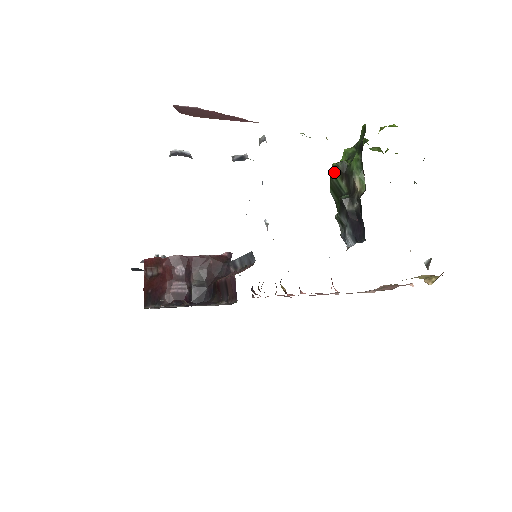
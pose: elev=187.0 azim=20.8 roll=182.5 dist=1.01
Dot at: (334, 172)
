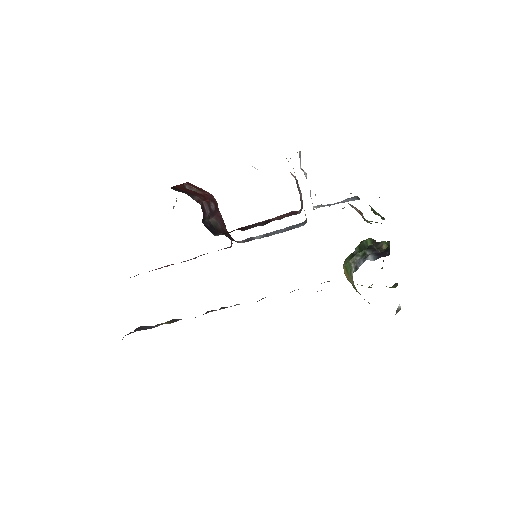
Dot at: (368, 239)
